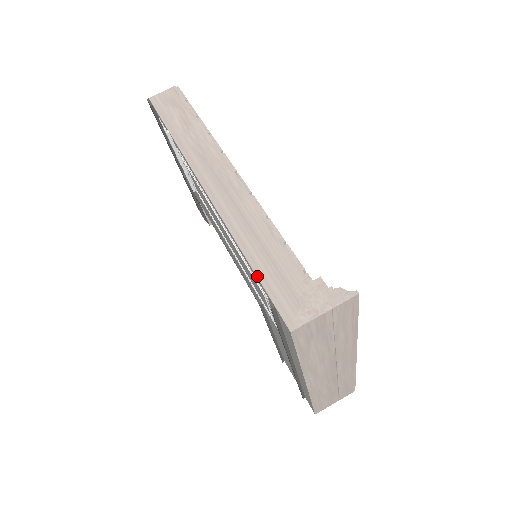
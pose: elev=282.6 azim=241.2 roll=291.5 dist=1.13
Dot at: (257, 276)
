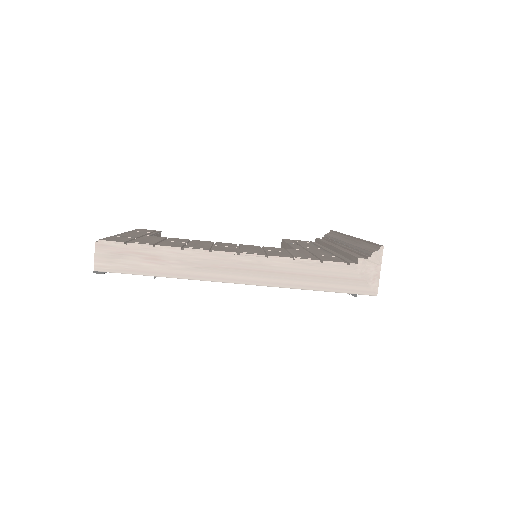
Dot at: occluded
